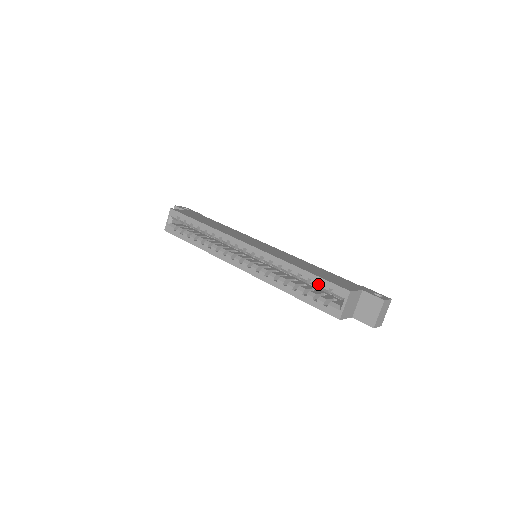
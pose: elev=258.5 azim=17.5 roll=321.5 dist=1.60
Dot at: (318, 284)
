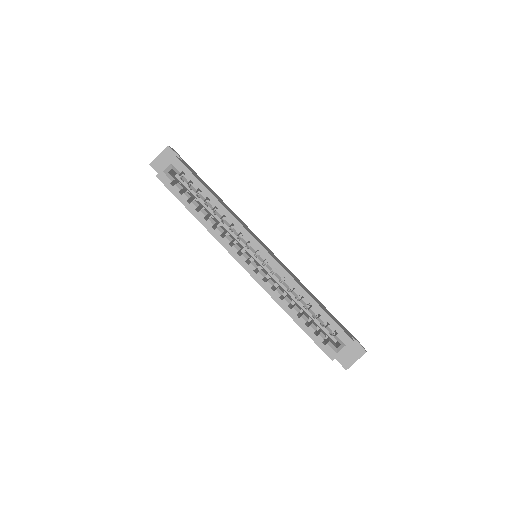
Dot at: (325, 321)
